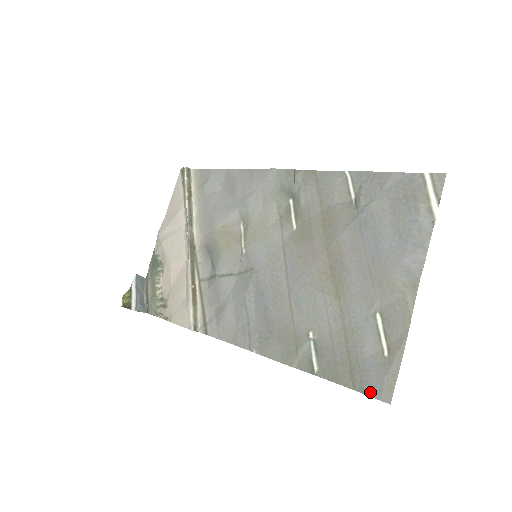
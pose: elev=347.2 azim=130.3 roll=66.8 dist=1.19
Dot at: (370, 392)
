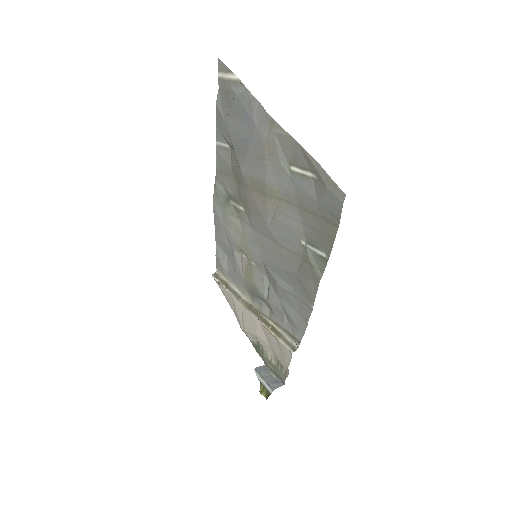
Dot at: (338, 211)
